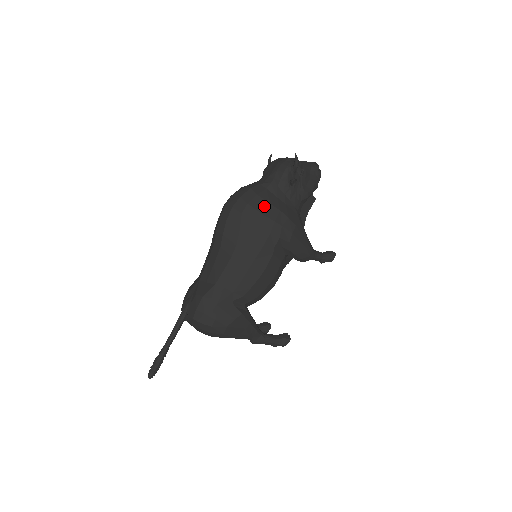
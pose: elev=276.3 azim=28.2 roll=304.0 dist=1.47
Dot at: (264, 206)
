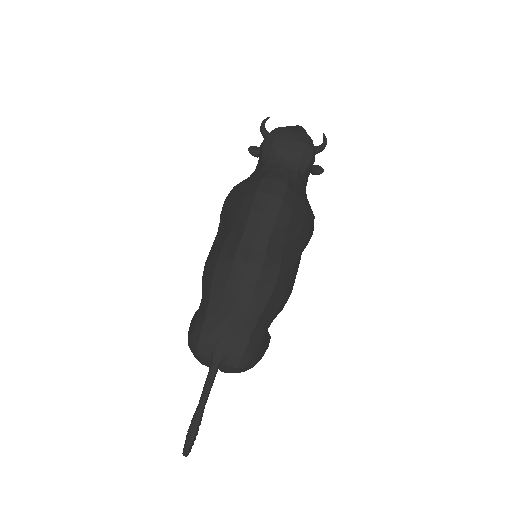
Dot at: (303, 209)
